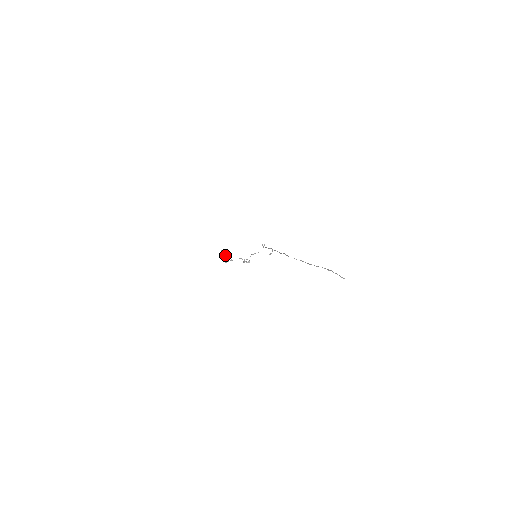
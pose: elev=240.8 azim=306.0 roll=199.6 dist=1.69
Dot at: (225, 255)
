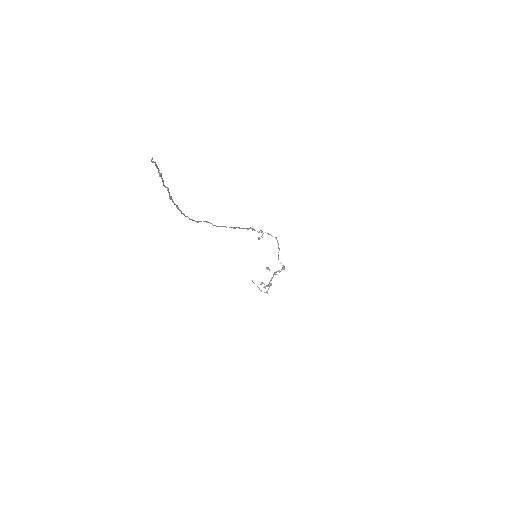
Dot at: occluded
